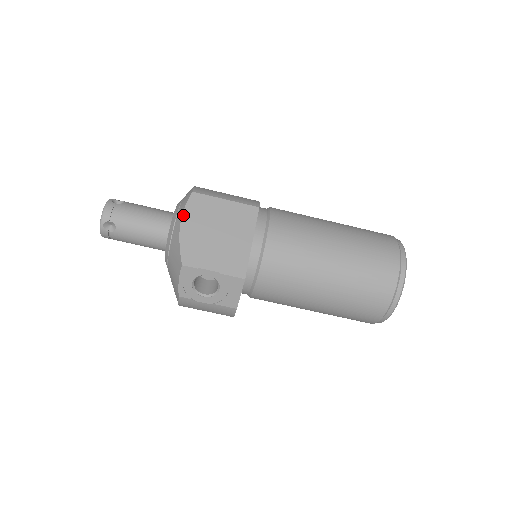
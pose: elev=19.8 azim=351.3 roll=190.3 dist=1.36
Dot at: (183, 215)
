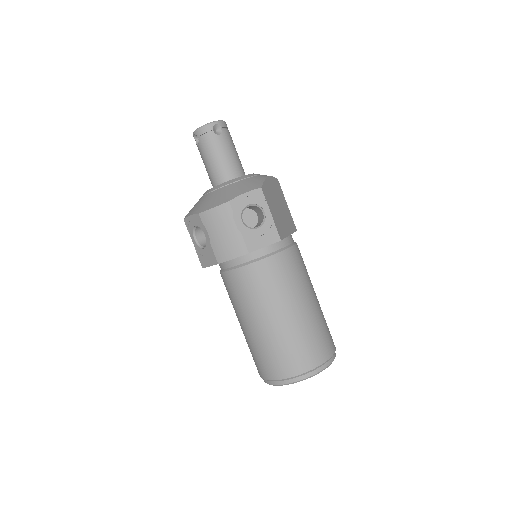
Dot at: (271, 177)
